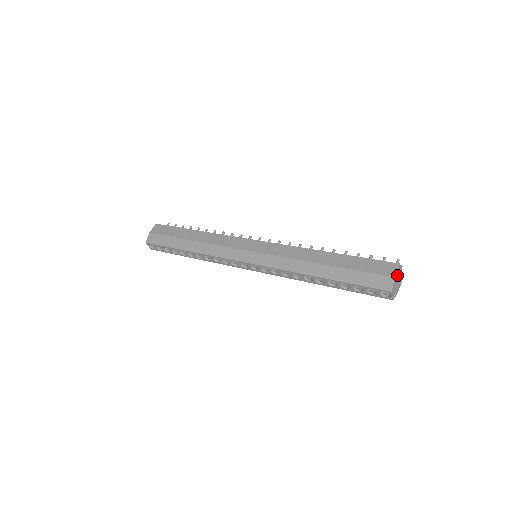
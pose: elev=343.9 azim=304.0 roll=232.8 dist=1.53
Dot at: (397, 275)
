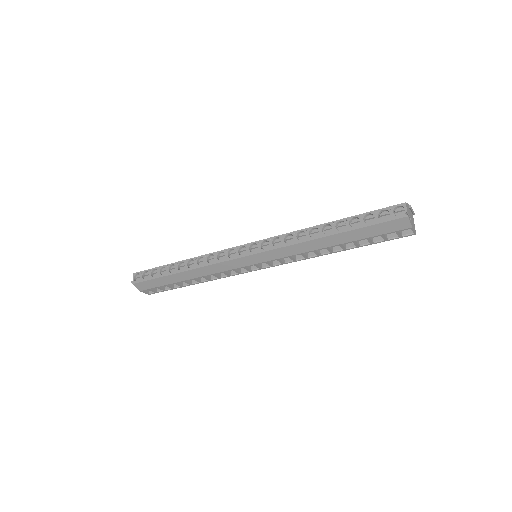
Dot at: (410, 207)
